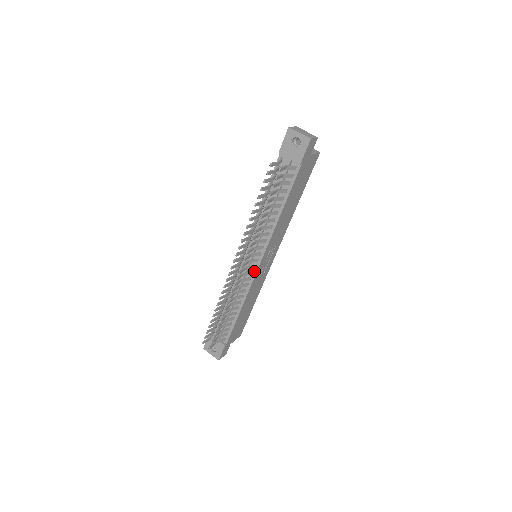
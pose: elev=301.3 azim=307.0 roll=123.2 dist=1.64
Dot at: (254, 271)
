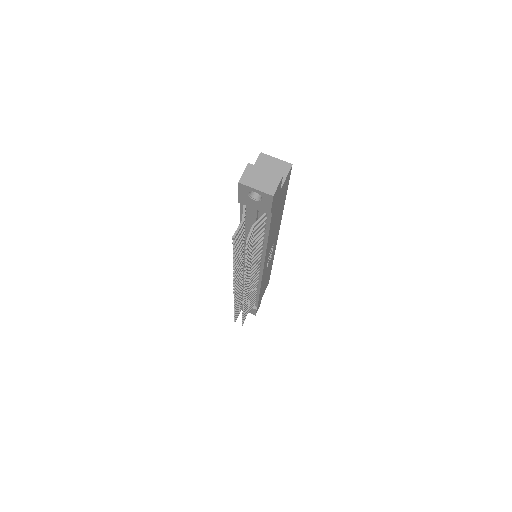
Dot at: (259, 274)
